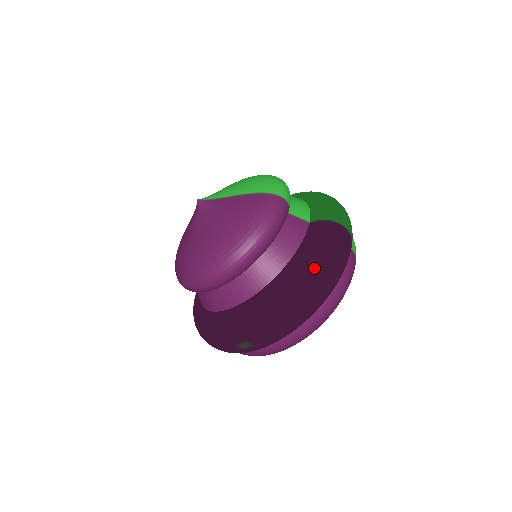
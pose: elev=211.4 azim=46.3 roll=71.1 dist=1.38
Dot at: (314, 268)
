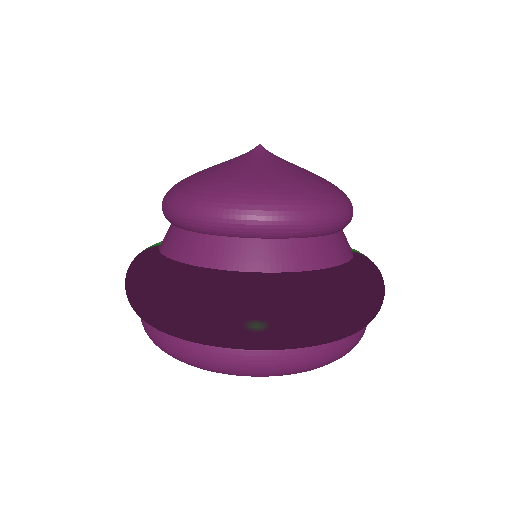
Dot at: (374, 284)
